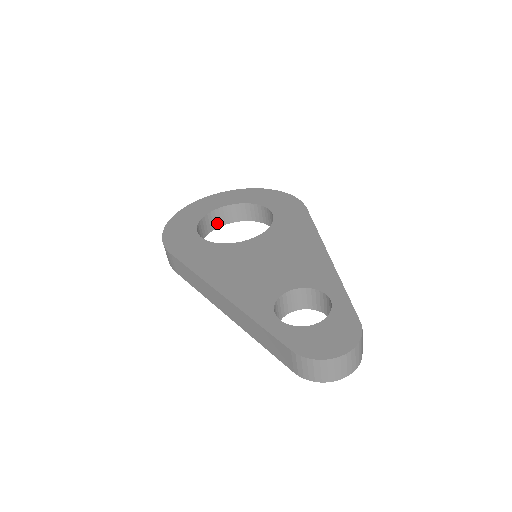
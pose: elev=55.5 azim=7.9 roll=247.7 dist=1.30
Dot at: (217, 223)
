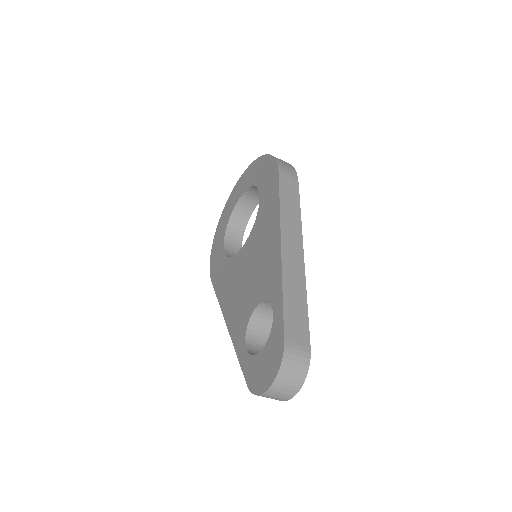
Dot at: (246, 215)
